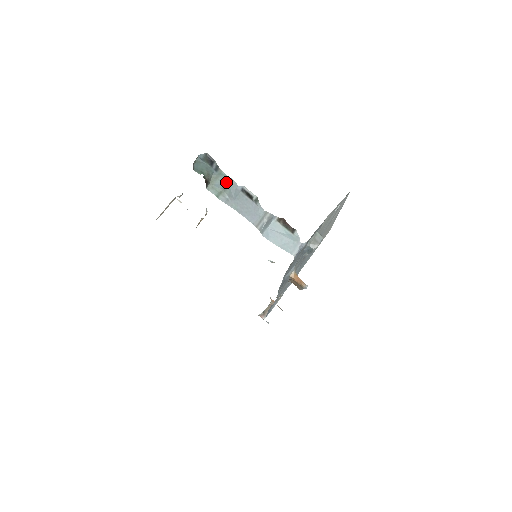
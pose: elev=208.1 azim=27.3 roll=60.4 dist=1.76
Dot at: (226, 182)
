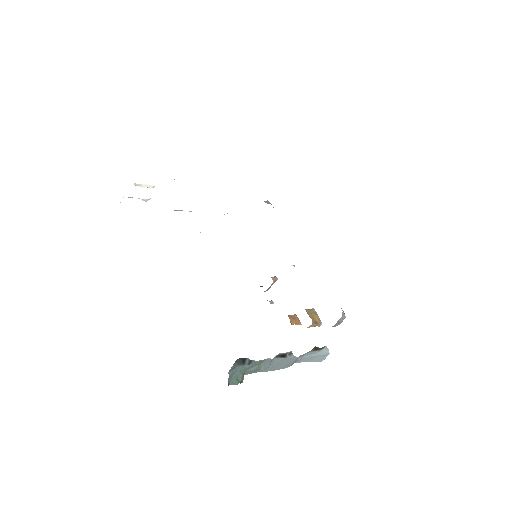
Dot at: (260, 363)
